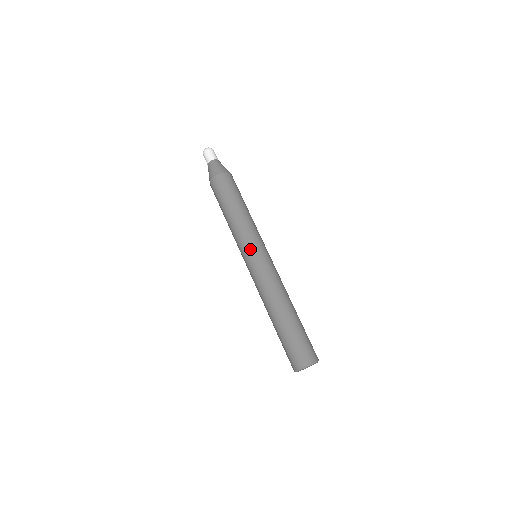
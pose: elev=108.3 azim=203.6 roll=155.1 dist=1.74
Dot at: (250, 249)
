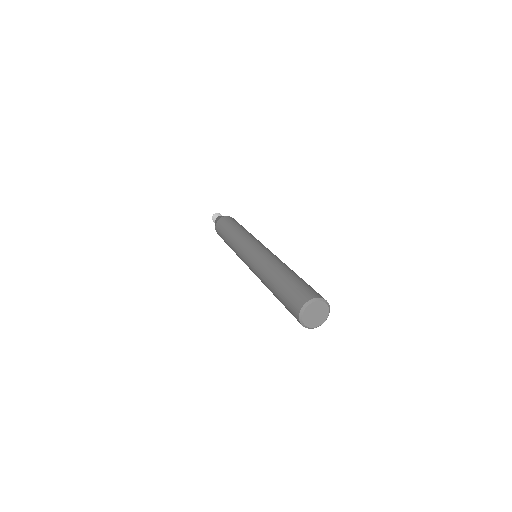
Dot at: (243, 249)
